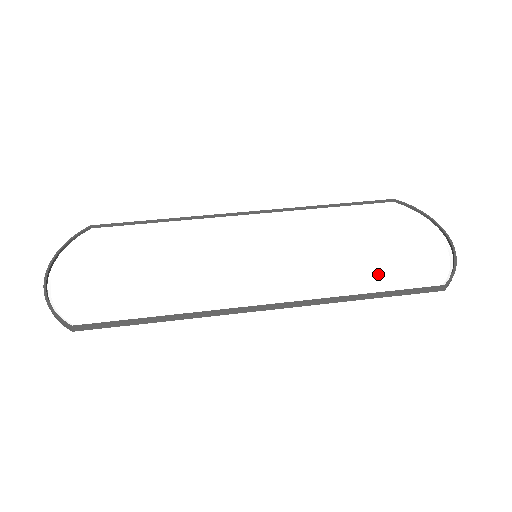
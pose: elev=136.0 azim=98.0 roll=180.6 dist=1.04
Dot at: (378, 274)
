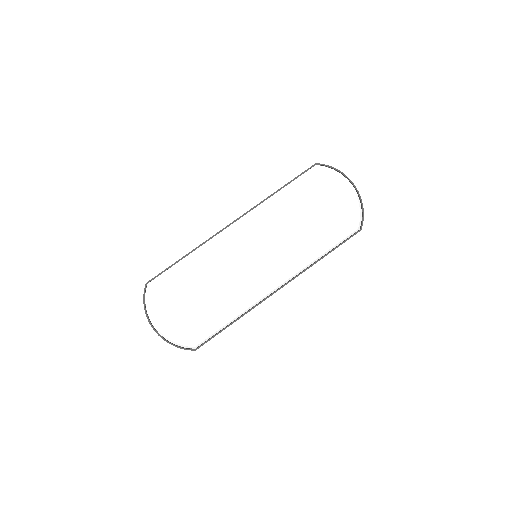
Dot at: (325, 237)
